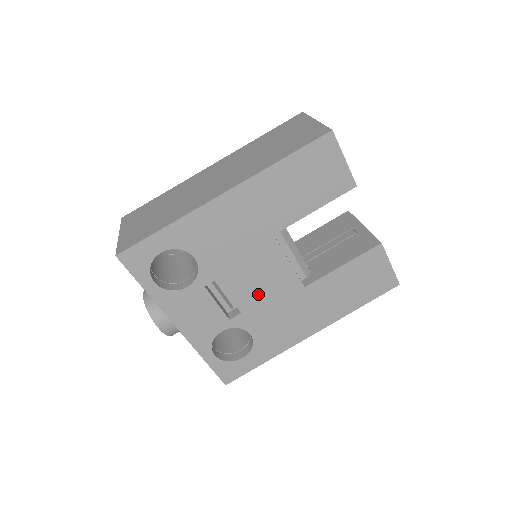
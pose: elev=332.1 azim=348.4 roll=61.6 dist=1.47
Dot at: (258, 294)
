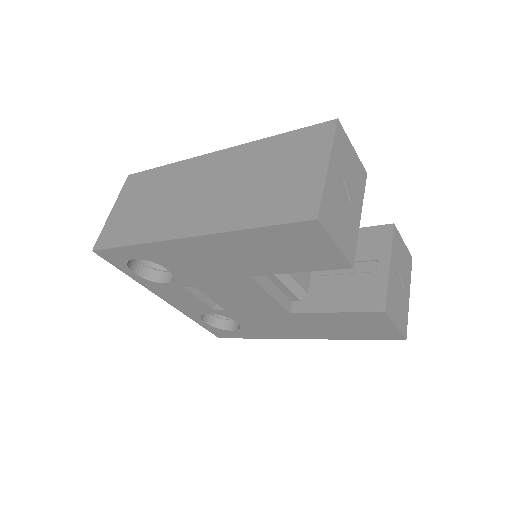
Dot at: (240, 304)
